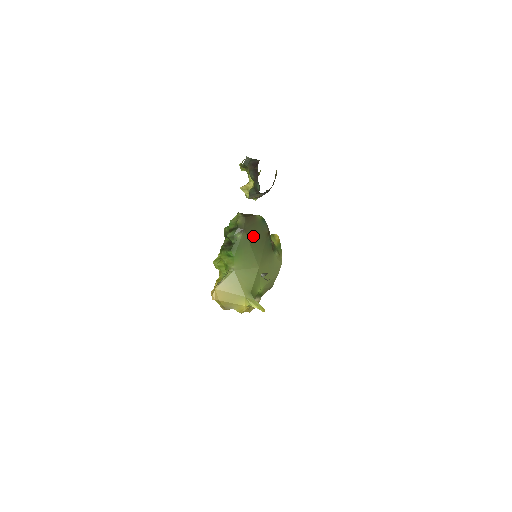
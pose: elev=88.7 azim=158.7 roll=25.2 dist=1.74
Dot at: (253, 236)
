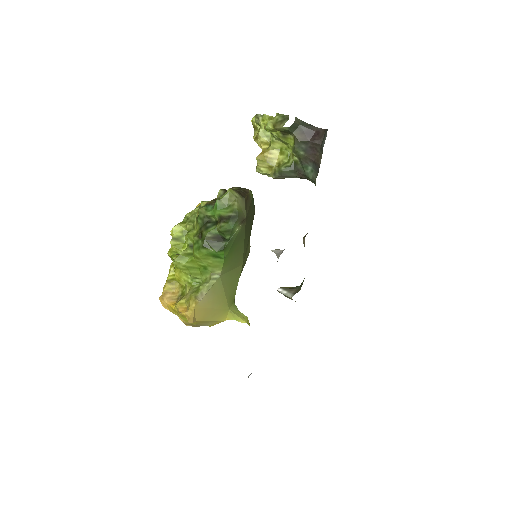
Dot at: (247, 224)
